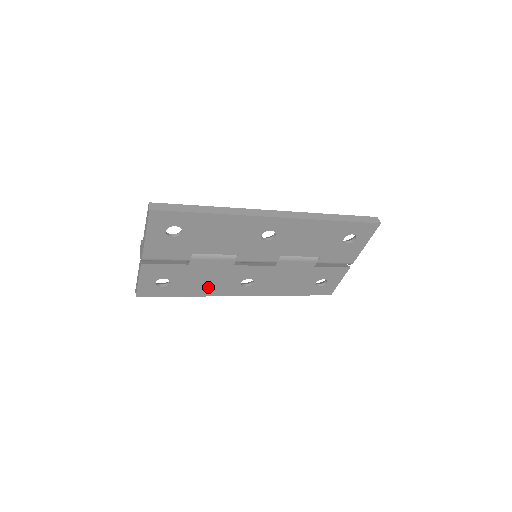
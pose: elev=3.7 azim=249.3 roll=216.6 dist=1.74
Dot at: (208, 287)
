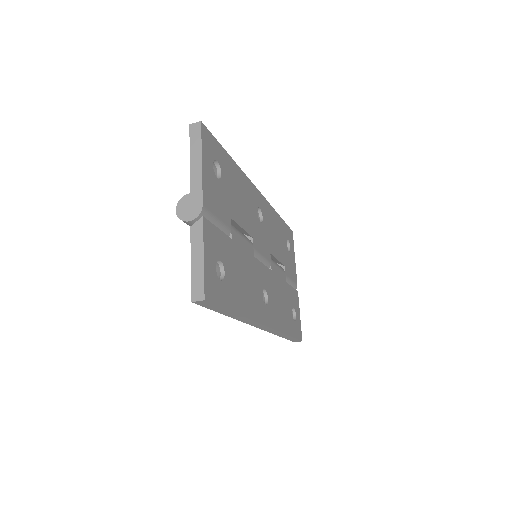
Dot at: (247, 297)
